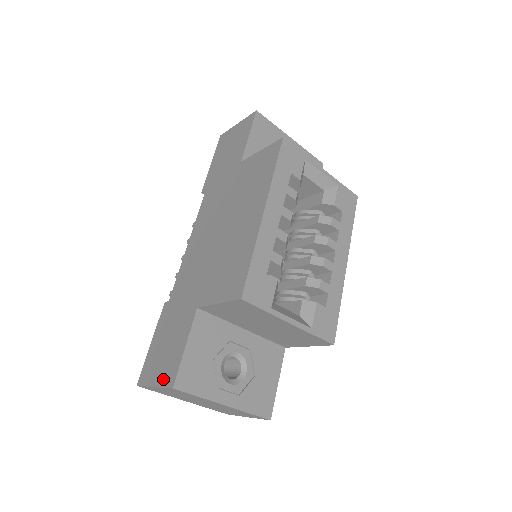
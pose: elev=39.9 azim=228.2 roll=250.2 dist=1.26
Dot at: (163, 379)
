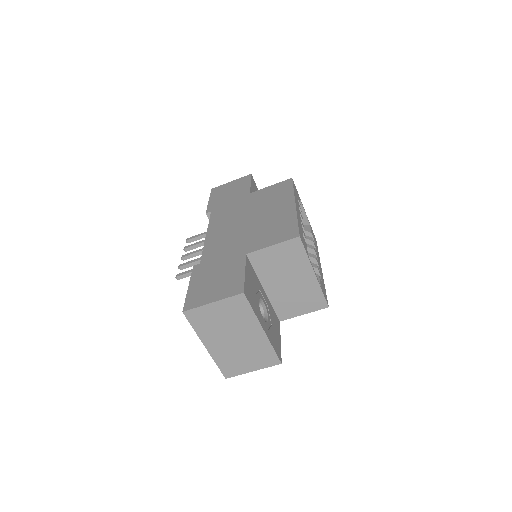
Dot at: (225, 294)
